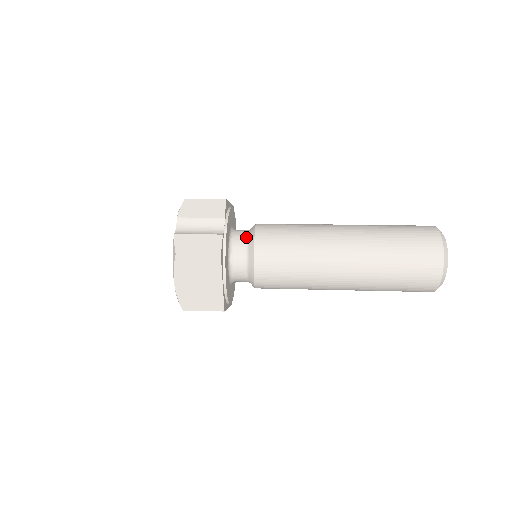
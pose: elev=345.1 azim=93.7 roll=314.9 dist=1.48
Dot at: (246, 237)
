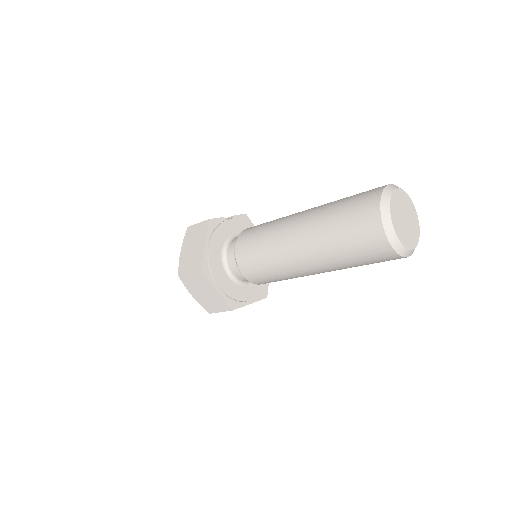
Dot at: occluded
